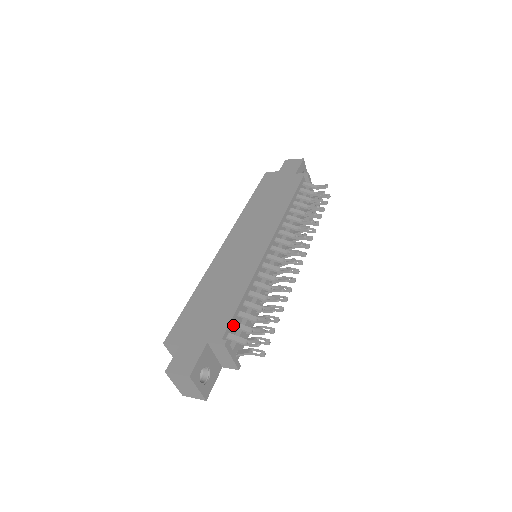
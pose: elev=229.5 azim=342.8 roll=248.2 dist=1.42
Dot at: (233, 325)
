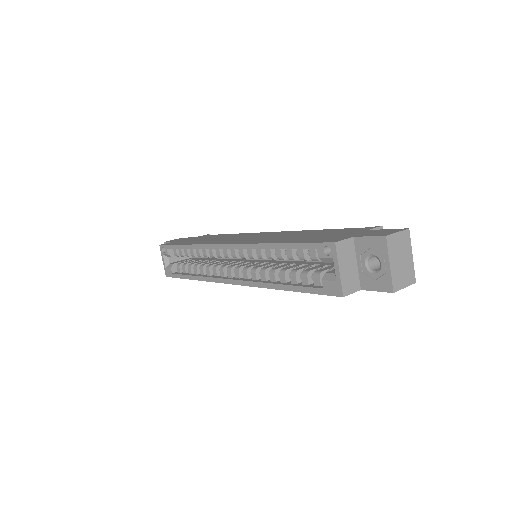
Dot at: occluded
